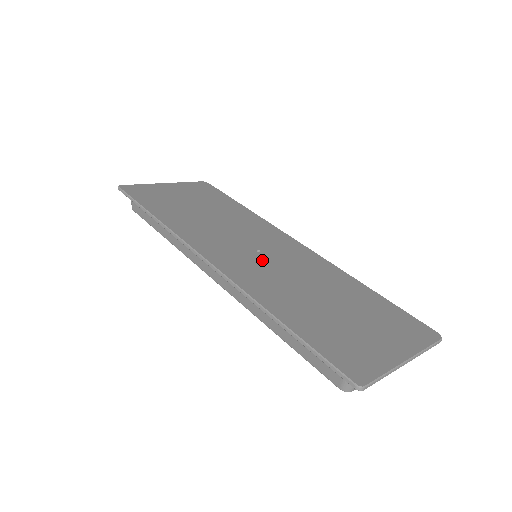
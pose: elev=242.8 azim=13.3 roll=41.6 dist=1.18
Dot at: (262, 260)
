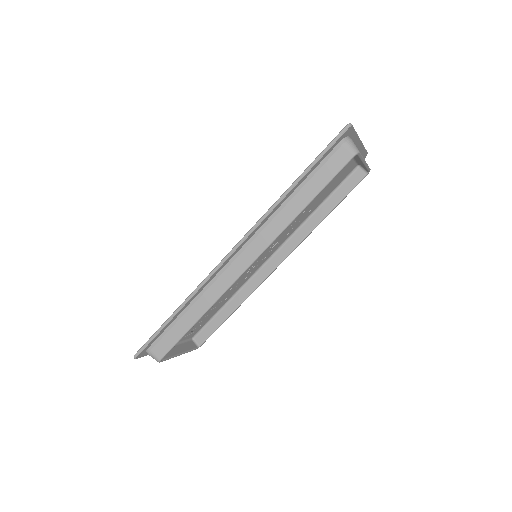
Dot at: occluded
